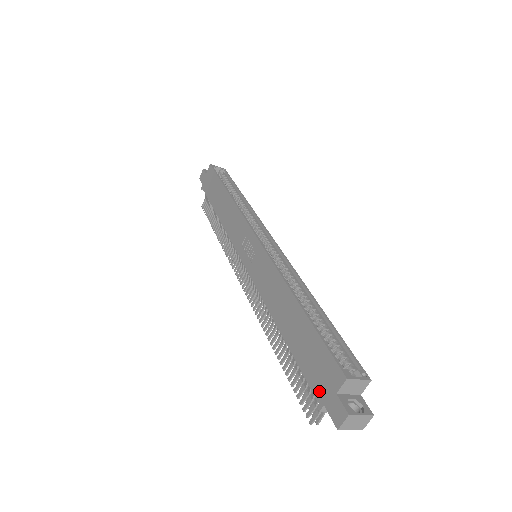
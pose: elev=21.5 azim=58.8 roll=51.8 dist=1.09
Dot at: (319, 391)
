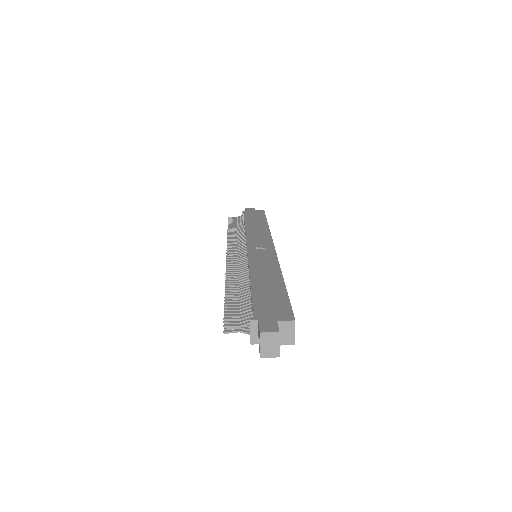
Dot at: (261, 314)
